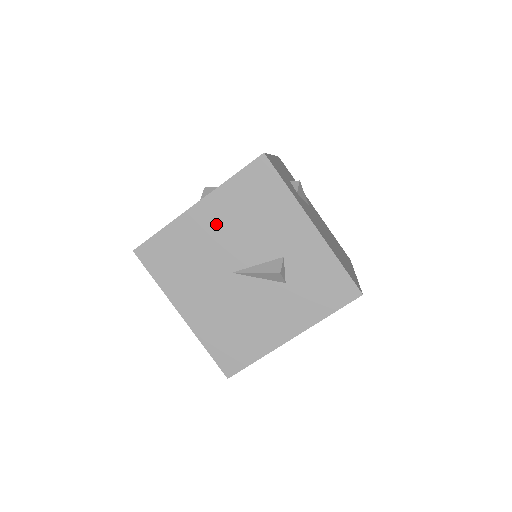
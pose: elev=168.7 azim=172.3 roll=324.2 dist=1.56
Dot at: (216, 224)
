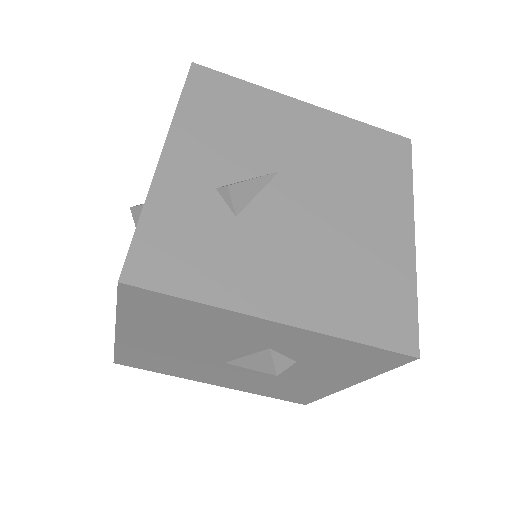
Dot at: (158, 340)
